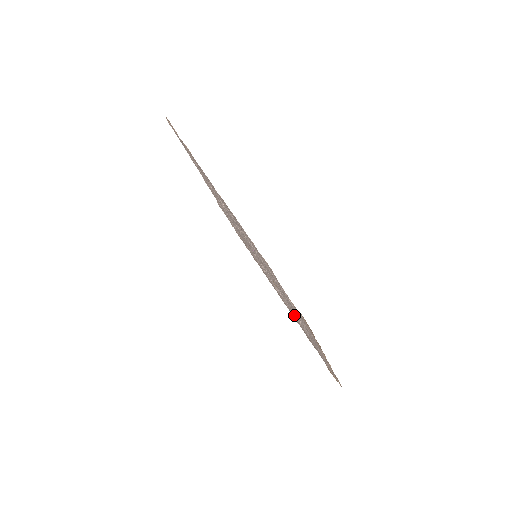
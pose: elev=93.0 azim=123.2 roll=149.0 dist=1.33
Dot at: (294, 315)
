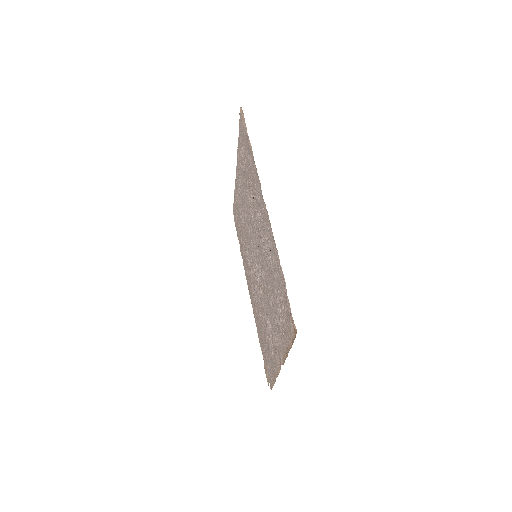
Dot at: (261, 316)
